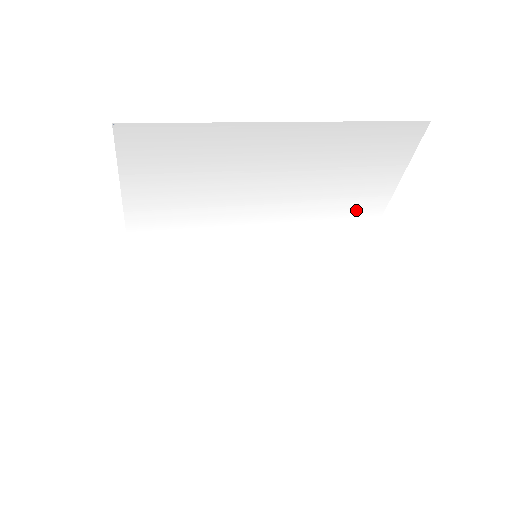
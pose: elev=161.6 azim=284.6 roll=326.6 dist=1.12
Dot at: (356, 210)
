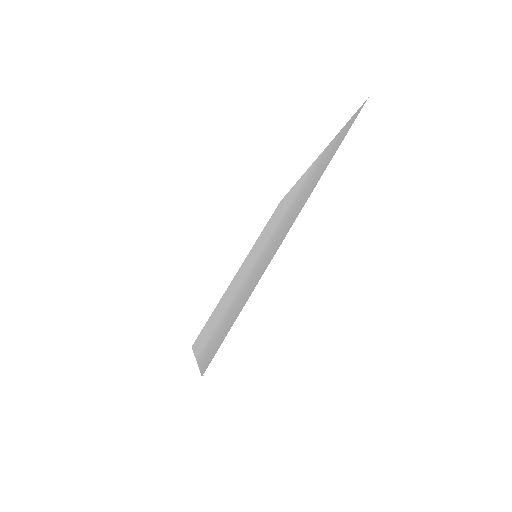
Dot at: (312, 171)
